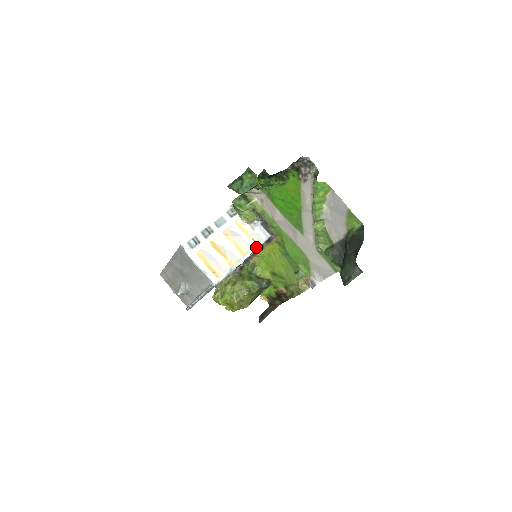
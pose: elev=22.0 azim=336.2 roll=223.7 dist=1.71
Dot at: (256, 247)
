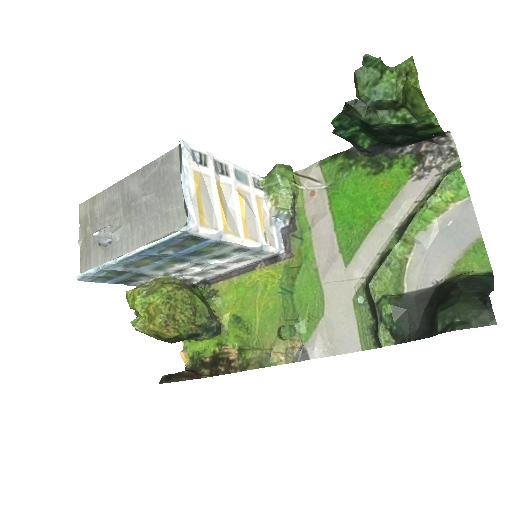
Dot at: (262, 246)
